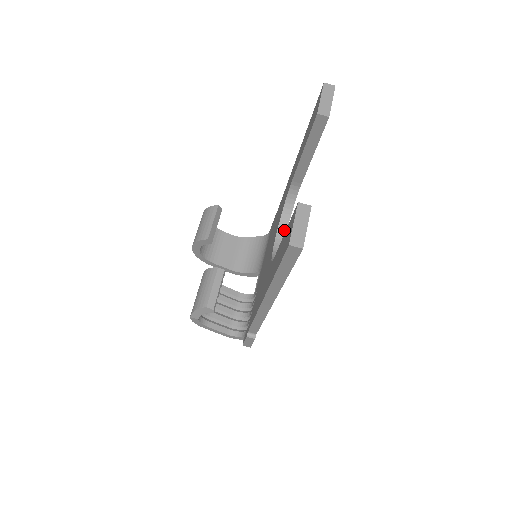
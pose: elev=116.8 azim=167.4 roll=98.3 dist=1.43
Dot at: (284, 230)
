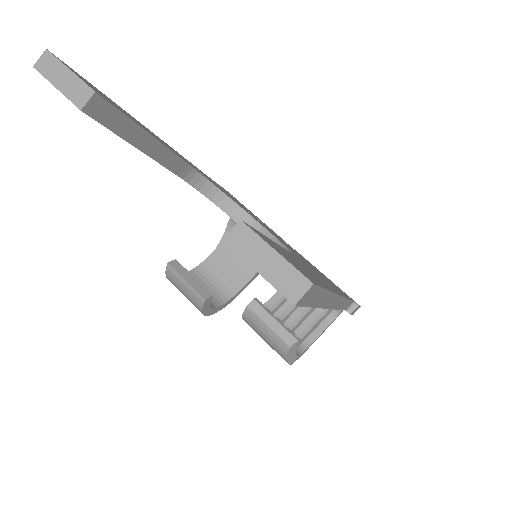
Dot at: (242, 214)
